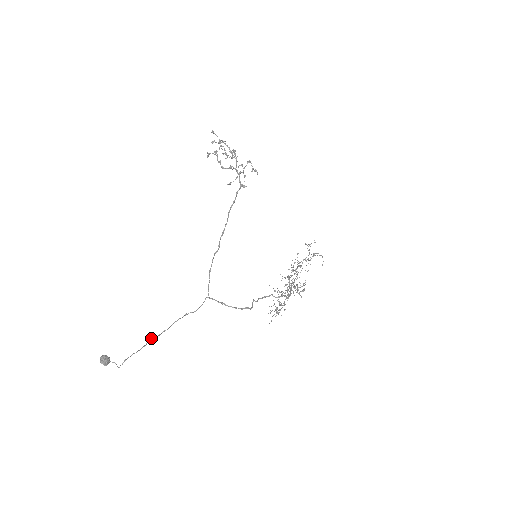
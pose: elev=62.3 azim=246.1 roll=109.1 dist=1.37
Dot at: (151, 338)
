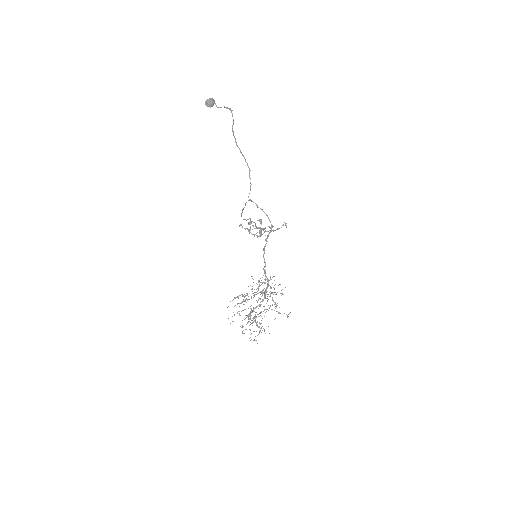
Dot at: occluded
